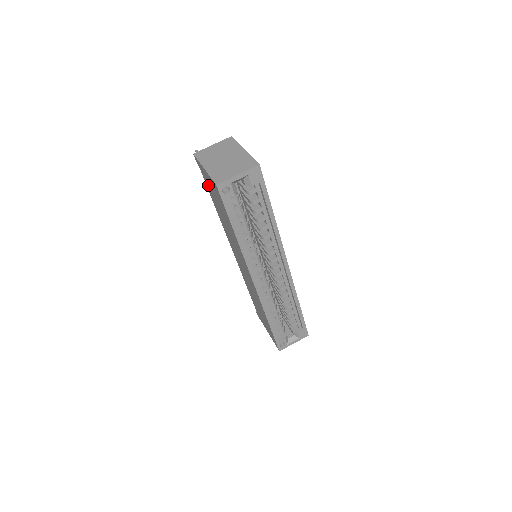
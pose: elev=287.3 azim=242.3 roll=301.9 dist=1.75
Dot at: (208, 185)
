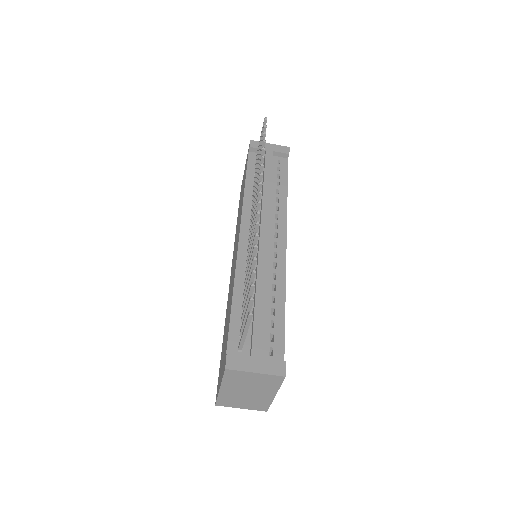
Dot at: (225, 347)
